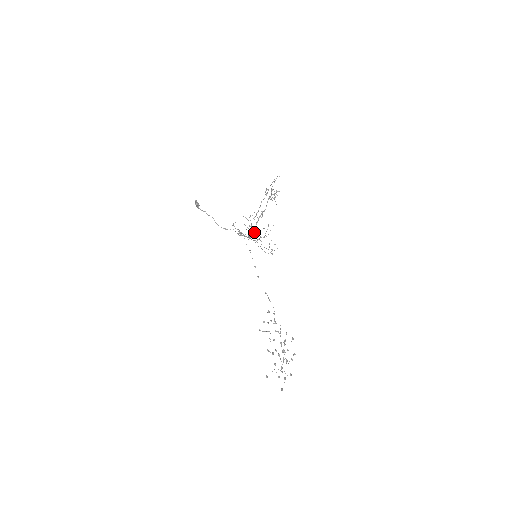
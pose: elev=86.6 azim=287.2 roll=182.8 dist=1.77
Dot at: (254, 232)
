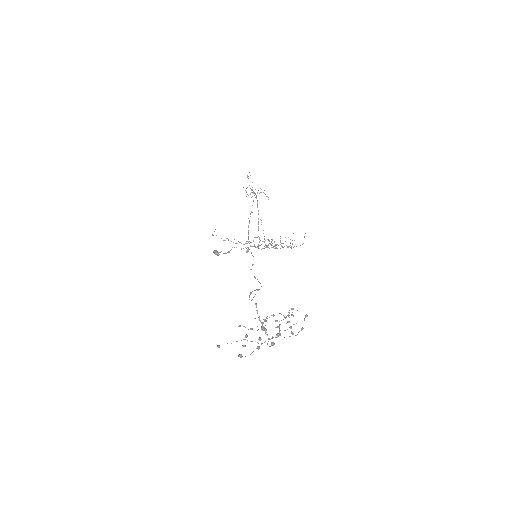
Dot at: (274, 246)
